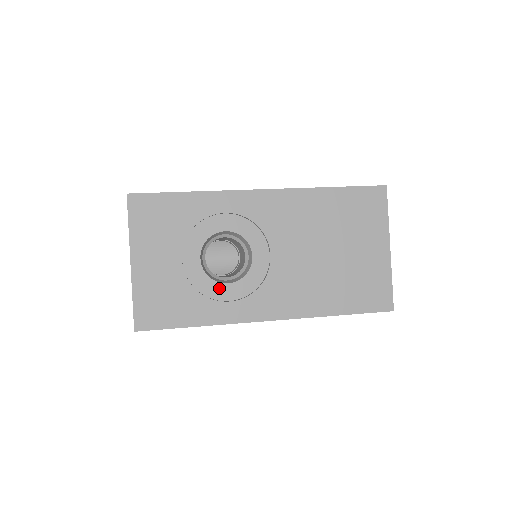
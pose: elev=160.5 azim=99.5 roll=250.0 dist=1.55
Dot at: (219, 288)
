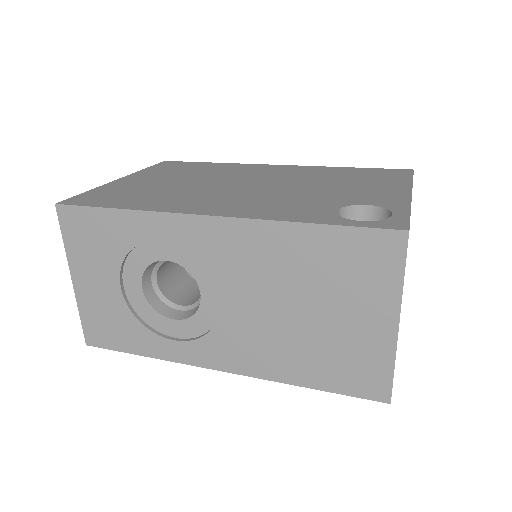
Dot at: (165, 322)
